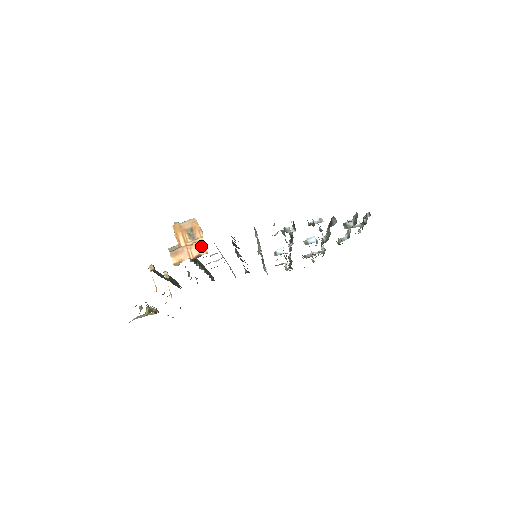
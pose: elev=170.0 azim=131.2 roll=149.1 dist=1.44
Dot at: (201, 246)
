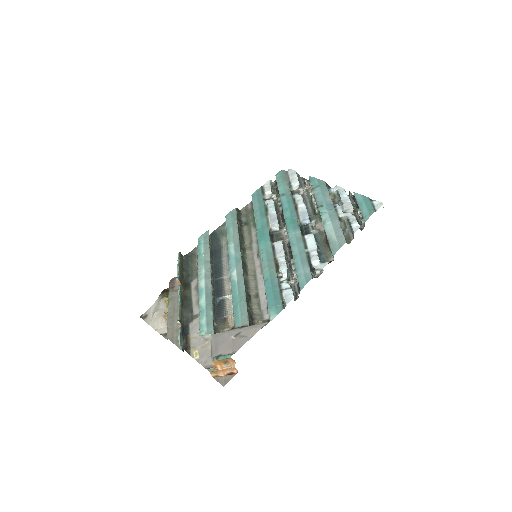
Dot at: (234, 370)
